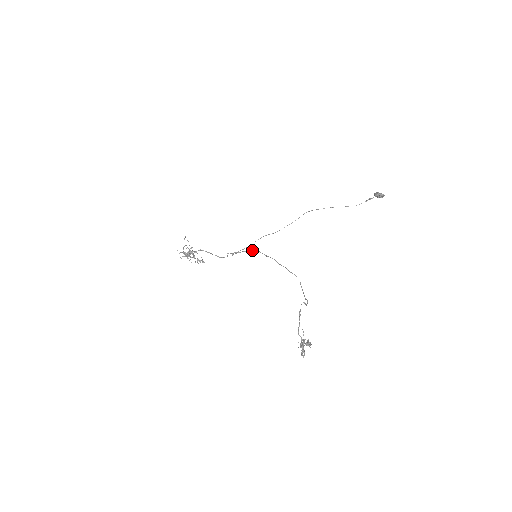
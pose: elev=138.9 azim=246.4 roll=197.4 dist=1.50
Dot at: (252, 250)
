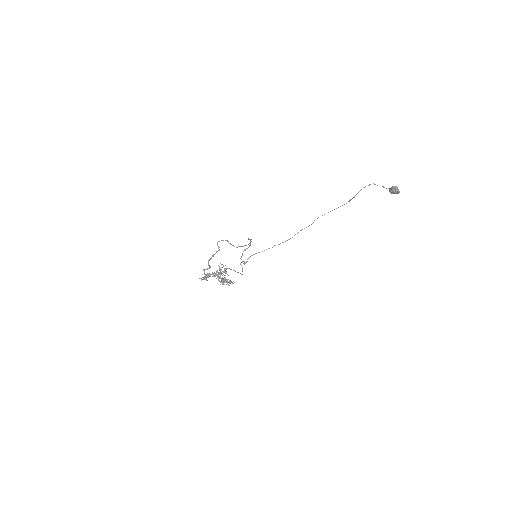
Dot at: occluded
